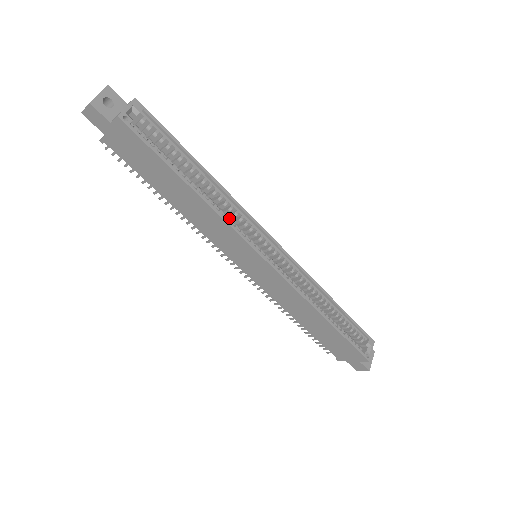
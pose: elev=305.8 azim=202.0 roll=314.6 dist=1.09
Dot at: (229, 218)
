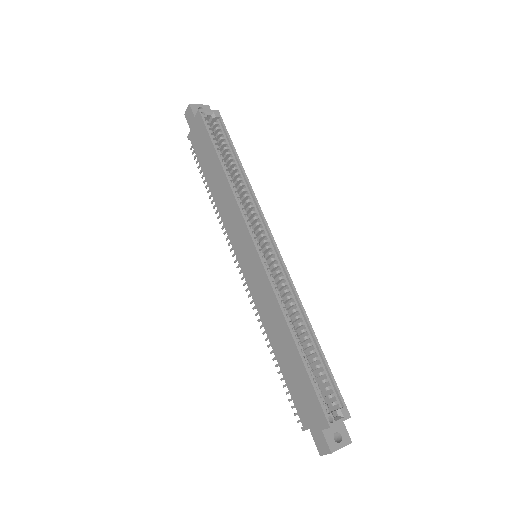
Dot at: occluded
